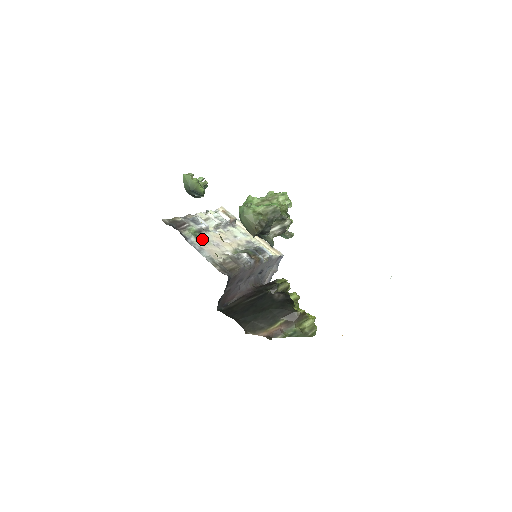
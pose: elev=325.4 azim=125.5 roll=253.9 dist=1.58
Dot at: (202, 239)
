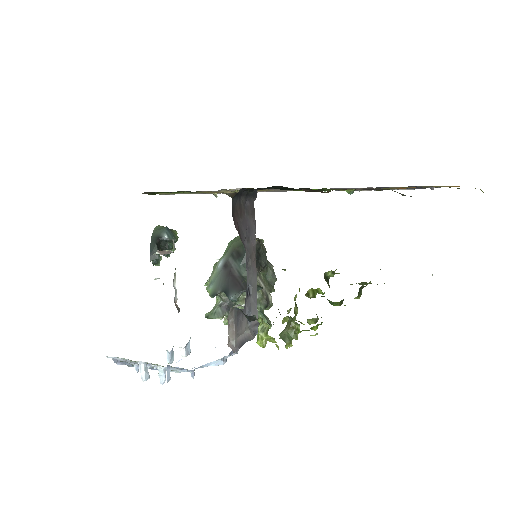
Dot at: occluded
